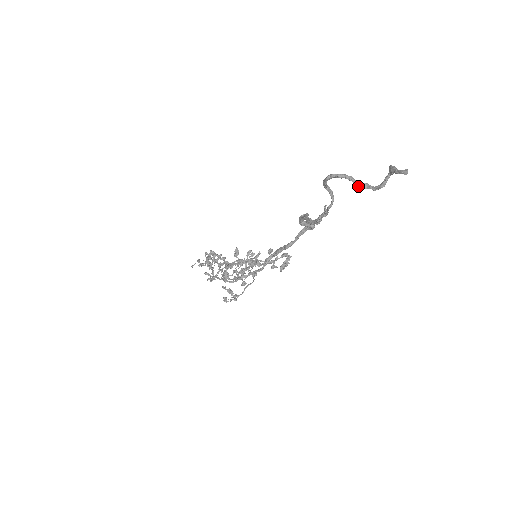
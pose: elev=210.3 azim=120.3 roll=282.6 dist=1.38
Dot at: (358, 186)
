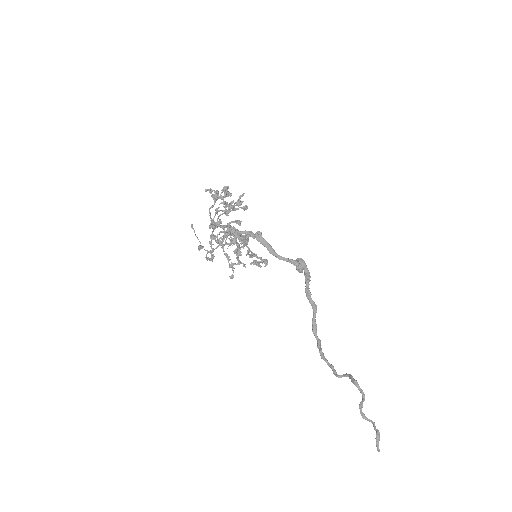
Dot at: (360, 405)
